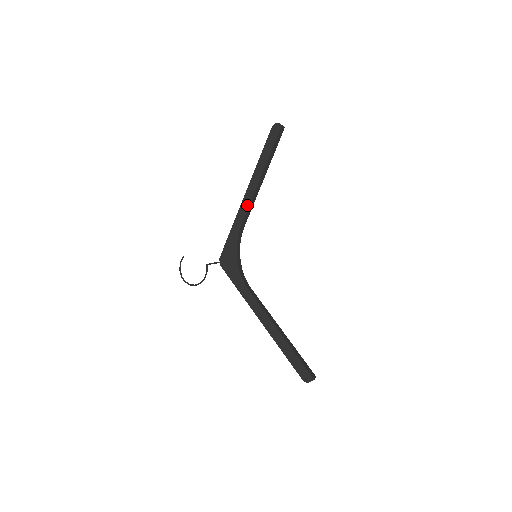
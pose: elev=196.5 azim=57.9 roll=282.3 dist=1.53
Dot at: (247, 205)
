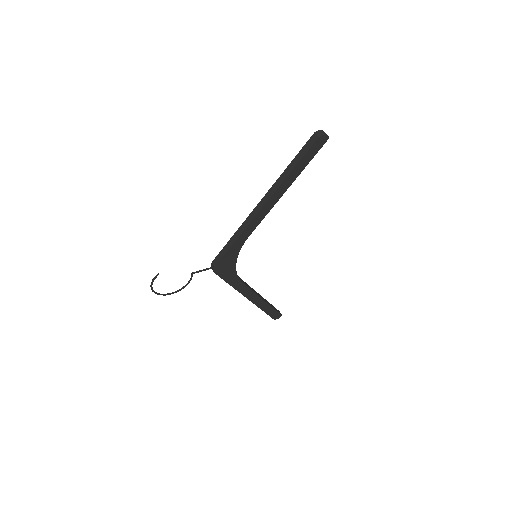
Dot at: (262, 218)
